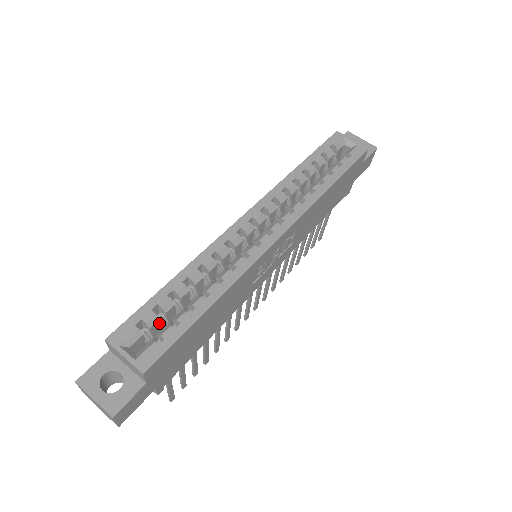
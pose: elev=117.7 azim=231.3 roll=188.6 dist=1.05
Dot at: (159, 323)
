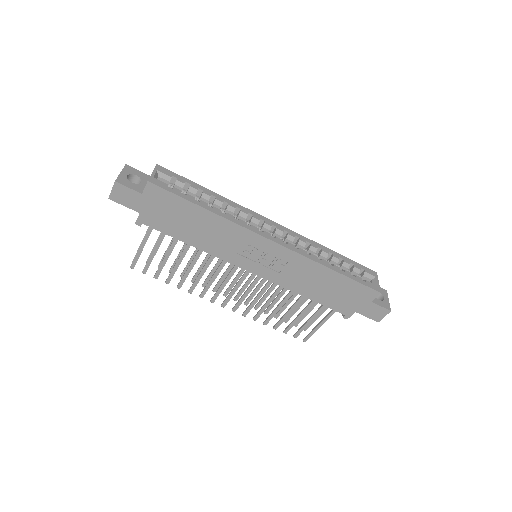
Dot at: occluded
